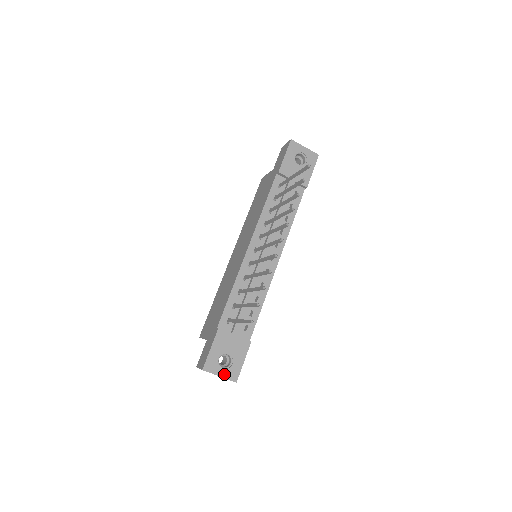
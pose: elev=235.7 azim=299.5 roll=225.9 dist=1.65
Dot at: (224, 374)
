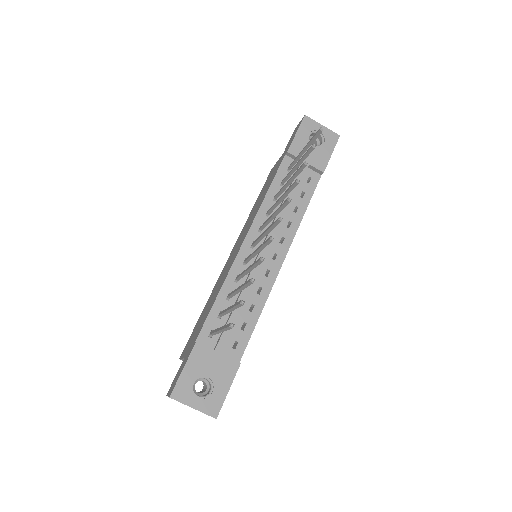
Dot at: (200, 405)
